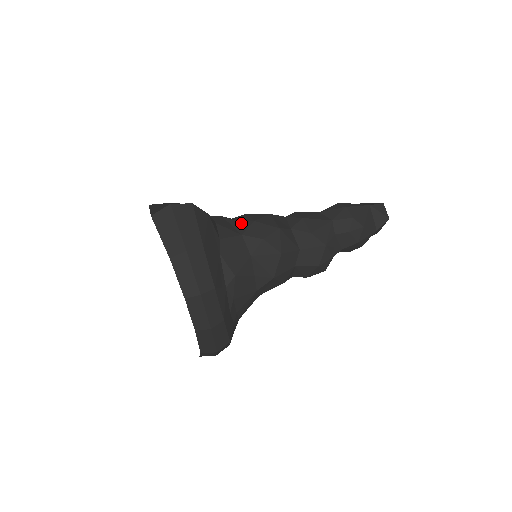
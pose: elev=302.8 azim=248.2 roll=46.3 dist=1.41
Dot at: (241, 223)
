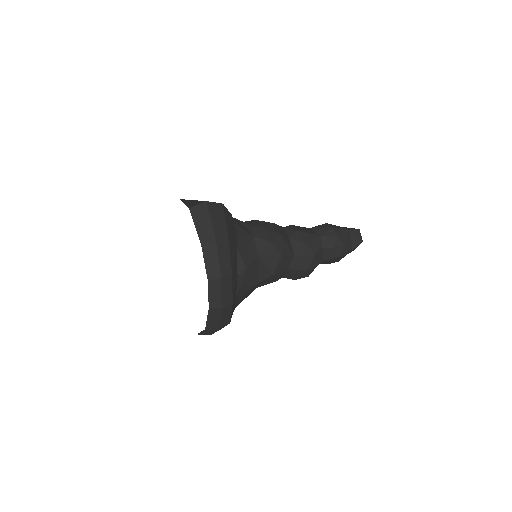
Dot at: (252, 226)
